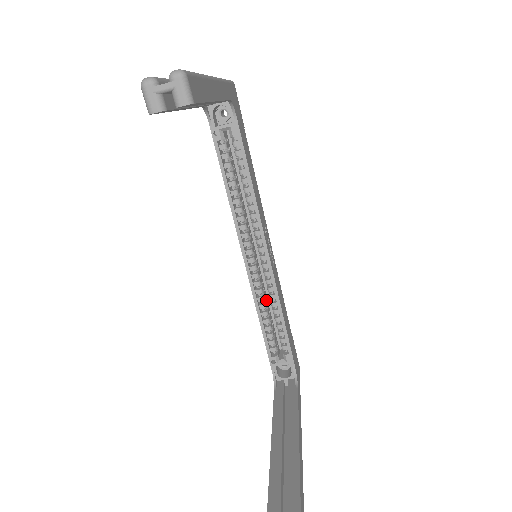
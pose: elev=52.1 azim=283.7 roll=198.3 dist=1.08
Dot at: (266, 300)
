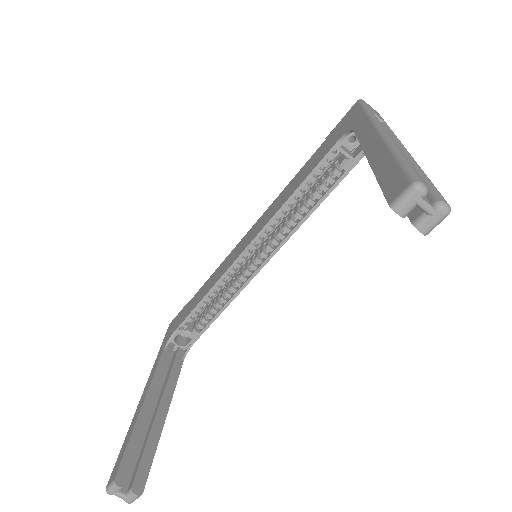
Dot at: occluded
